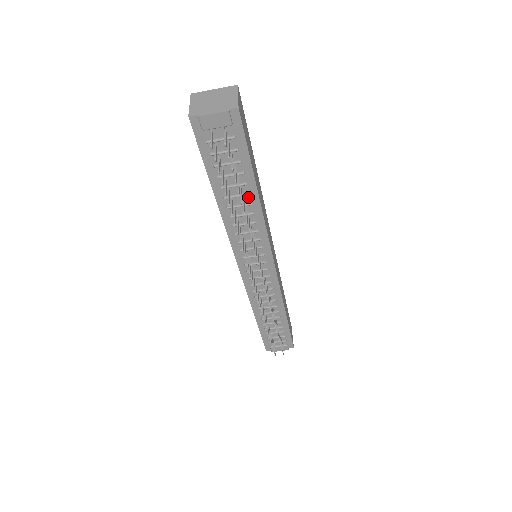
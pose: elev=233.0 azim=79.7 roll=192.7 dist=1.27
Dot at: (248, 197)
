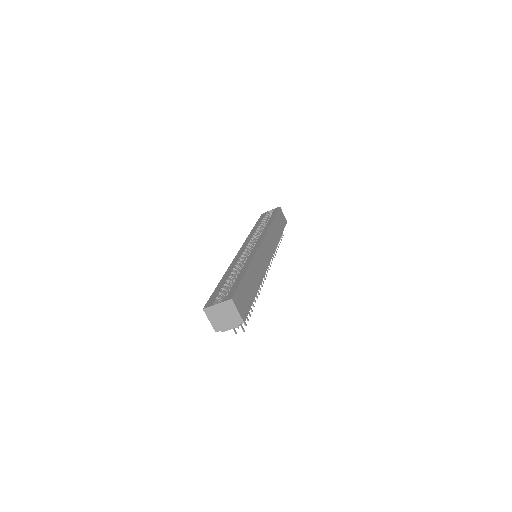
Dot at: occluded
